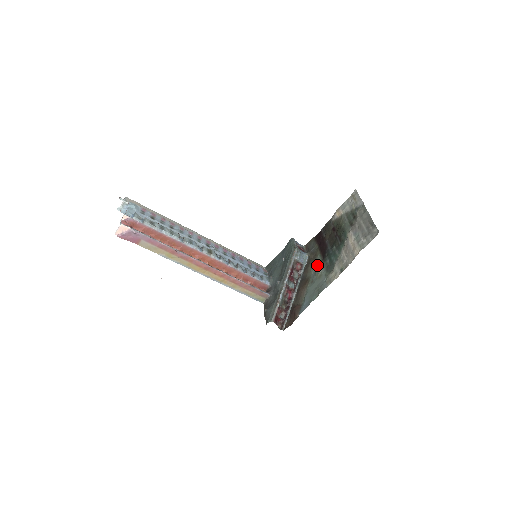
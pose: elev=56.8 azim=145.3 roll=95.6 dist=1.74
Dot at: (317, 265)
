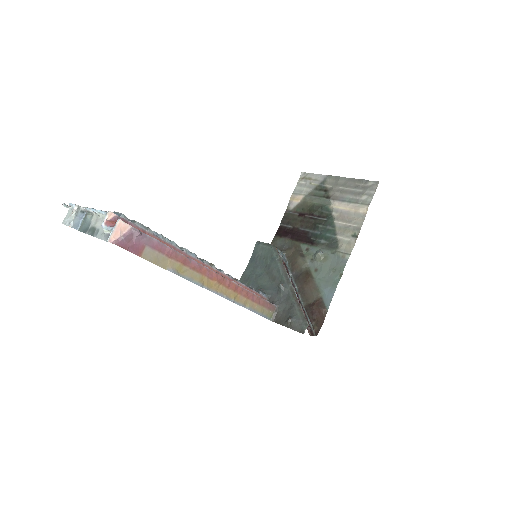
Dot at: (309, 253)
